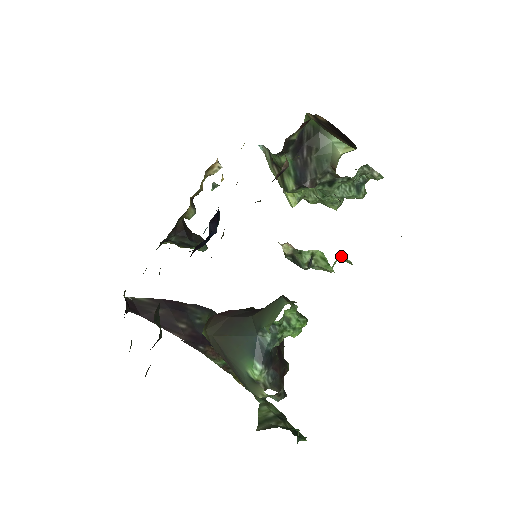
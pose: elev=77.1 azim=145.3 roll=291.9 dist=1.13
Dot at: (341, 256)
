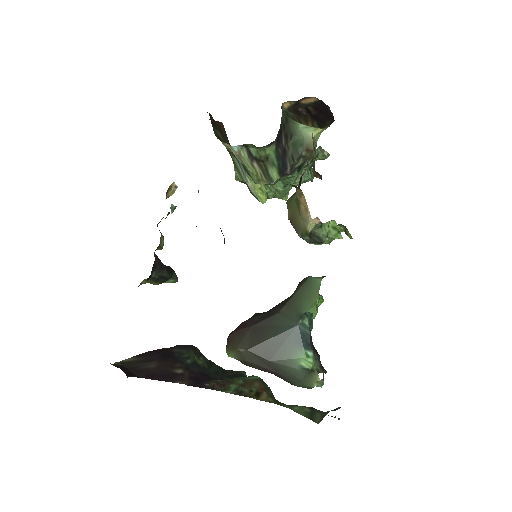
Dot at: occluded
